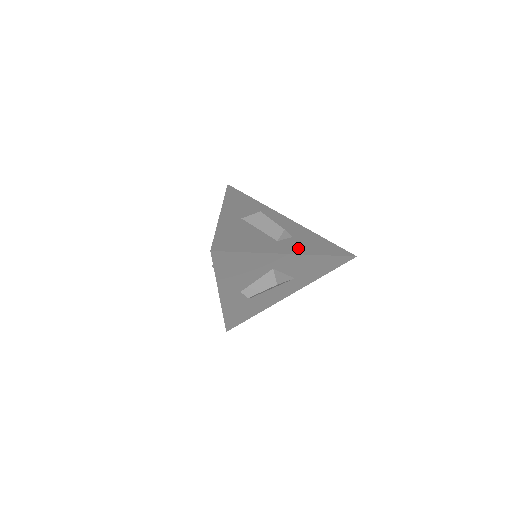
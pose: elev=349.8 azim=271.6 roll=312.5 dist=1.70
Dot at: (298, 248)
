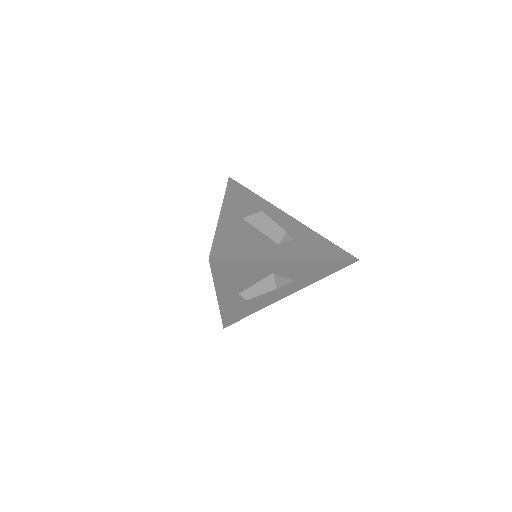
Dot at: (300, 252)
